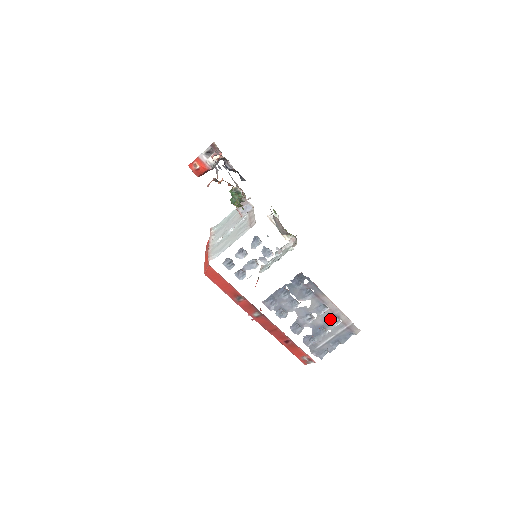
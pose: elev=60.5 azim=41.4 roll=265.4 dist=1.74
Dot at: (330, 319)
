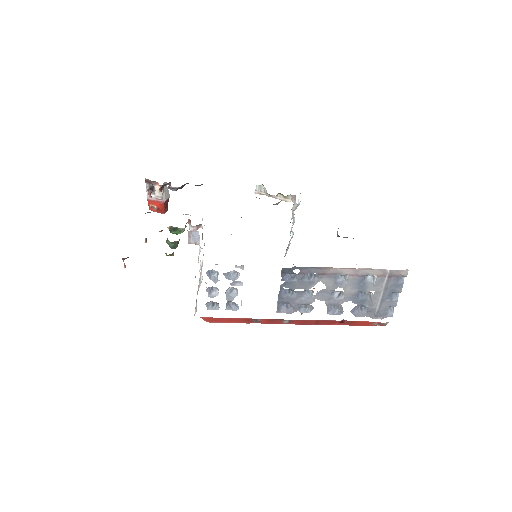
Dot at: (361, 282)
